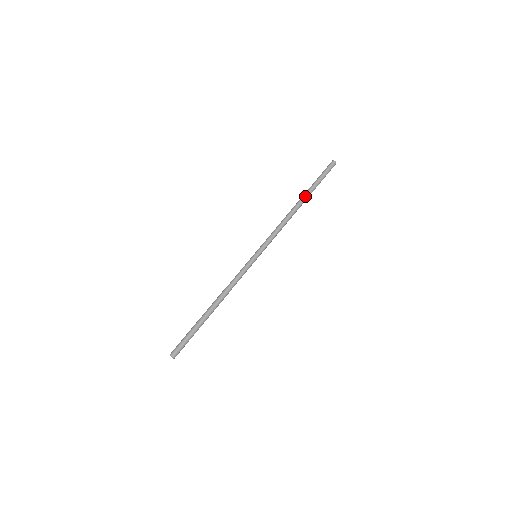
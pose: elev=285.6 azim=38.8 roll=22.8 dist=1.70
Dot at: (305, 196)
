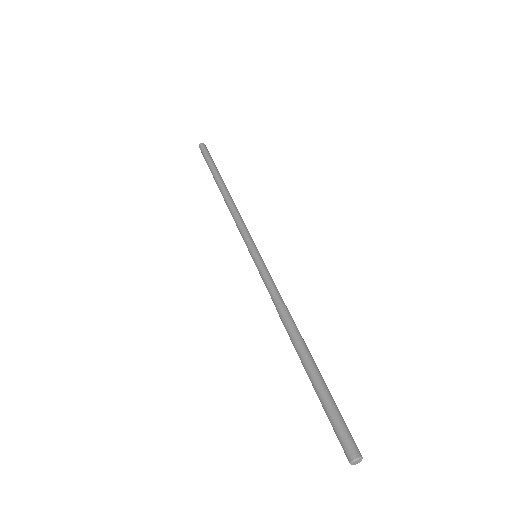
Dot at: (219, 178)
